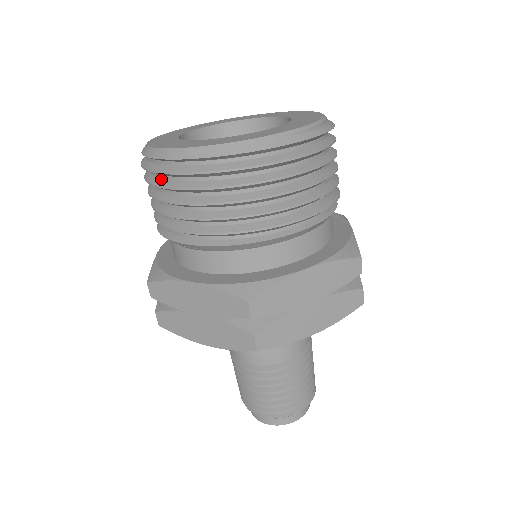
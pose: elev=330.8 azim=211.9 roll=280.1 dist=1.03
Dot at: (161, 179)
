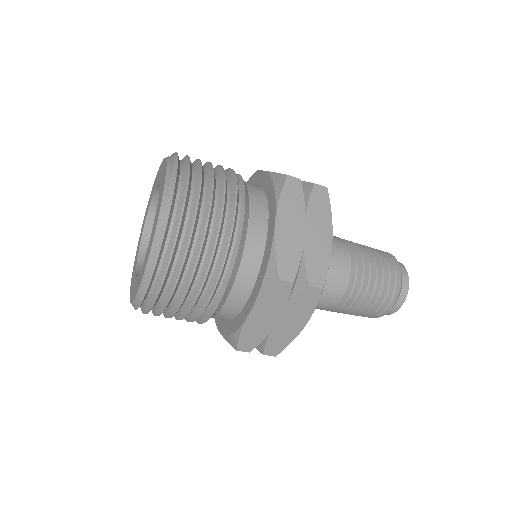
Dot at: (160, 304)
